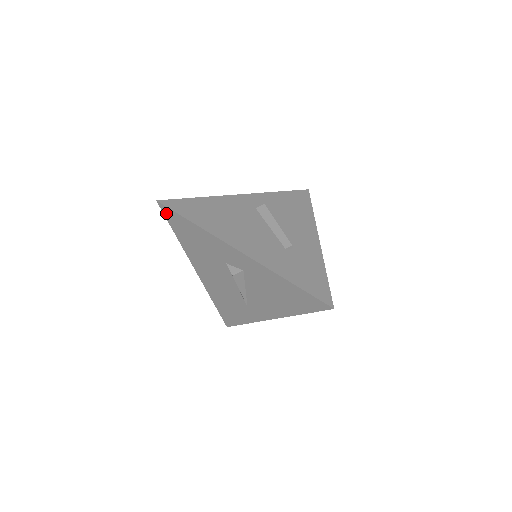
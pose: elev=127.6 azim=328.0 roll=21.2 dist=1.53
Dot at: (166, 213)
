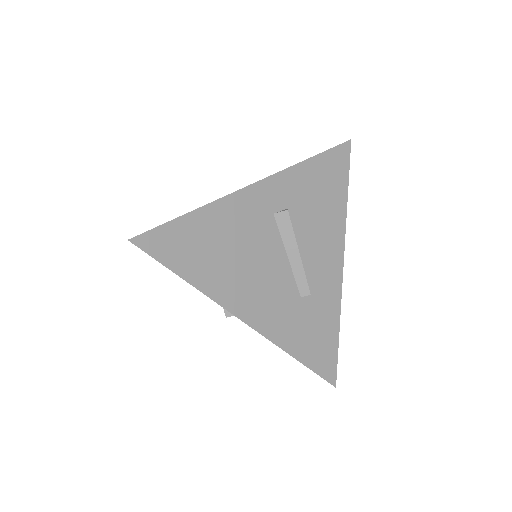
Dot at: occluded
